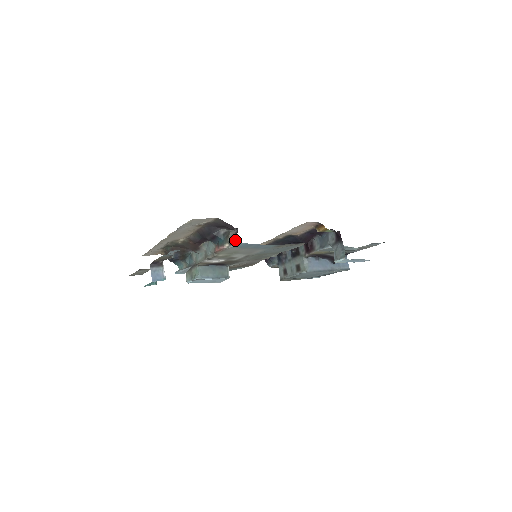
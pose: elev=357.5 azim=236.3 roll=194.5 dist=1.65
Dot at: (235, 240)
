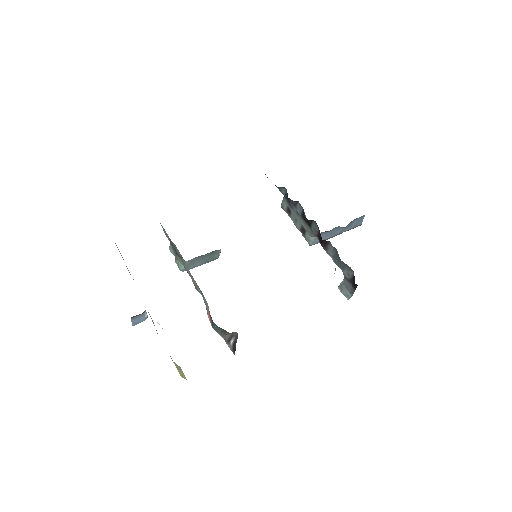
Dot at: (231, 349)
